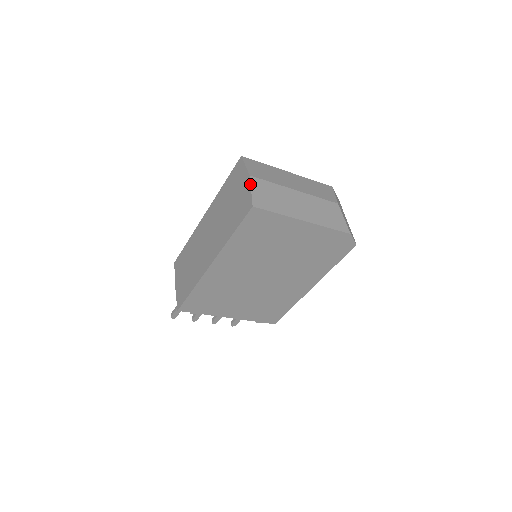
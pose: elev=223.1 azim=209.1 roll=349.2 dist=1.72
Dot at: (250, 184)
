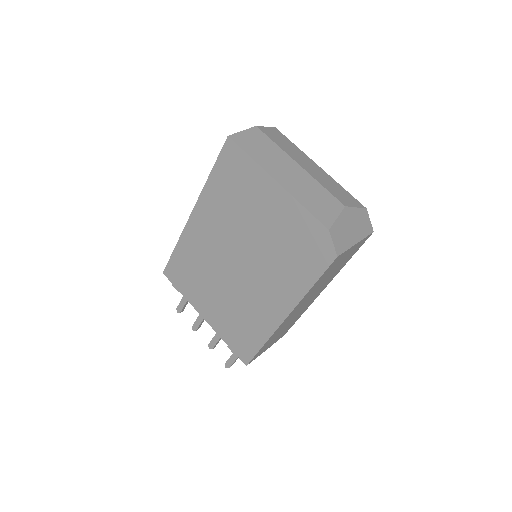
Dot at: occluded
